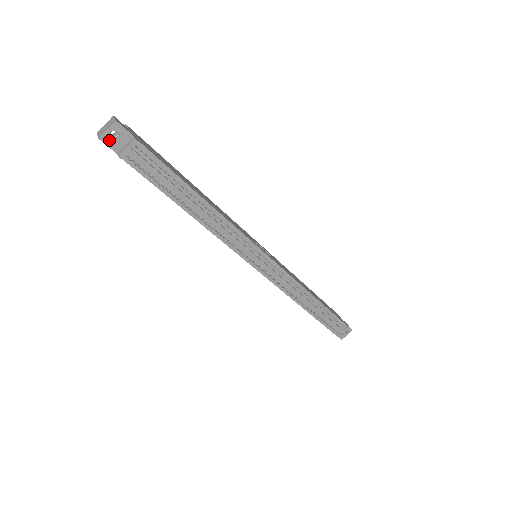
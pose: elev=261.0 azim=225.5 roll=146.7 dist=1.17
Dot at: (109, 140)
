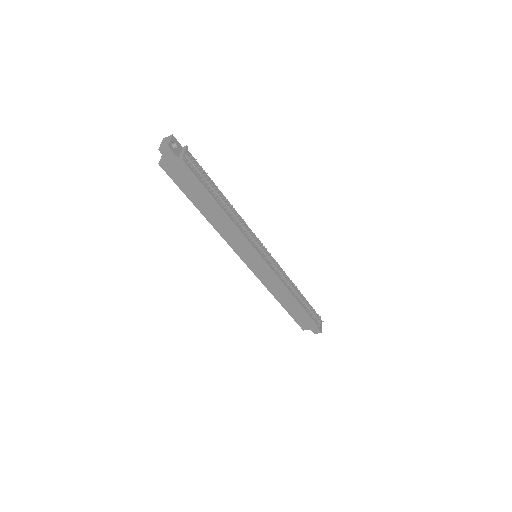
Dot at: (172, 148)
